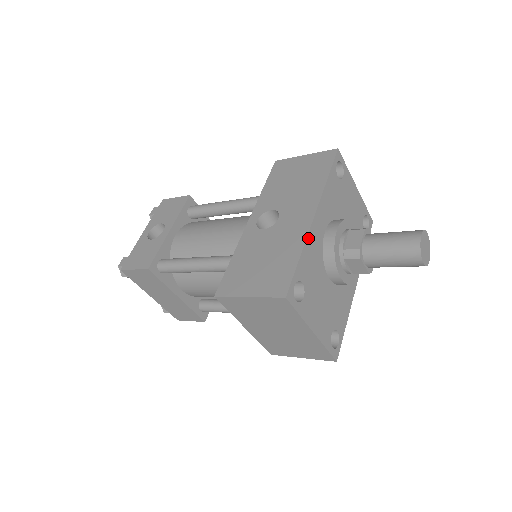
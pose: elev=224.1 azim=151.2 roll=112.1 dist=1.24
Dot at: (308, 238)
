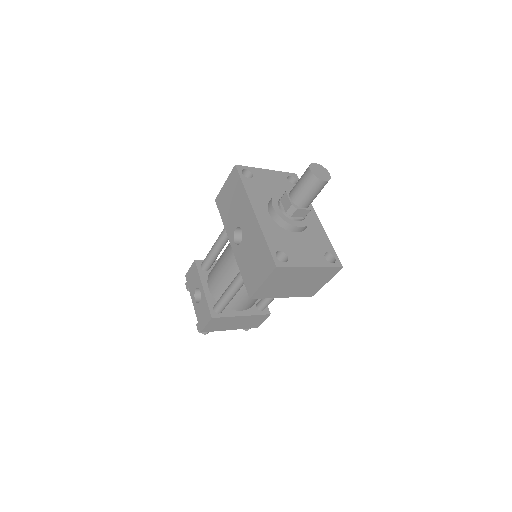
Dot at: (262, 227)
